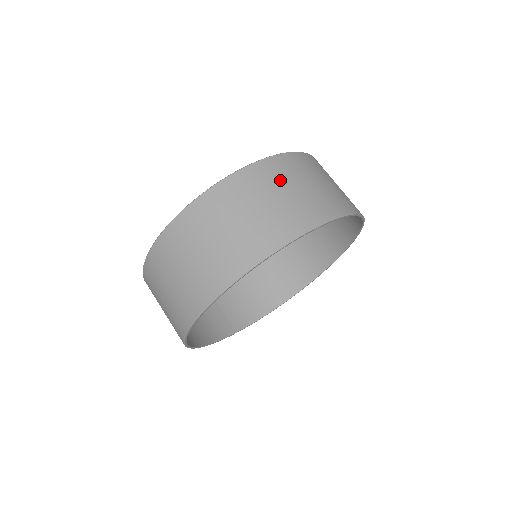
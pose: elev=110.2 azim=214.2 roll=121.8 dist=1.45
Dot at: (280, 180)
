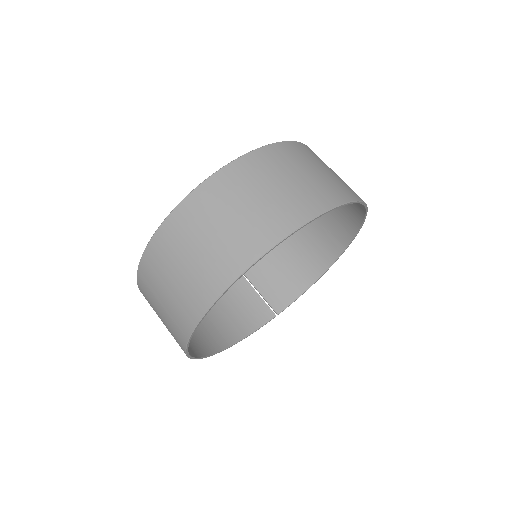
Dot at: (216, 209)
